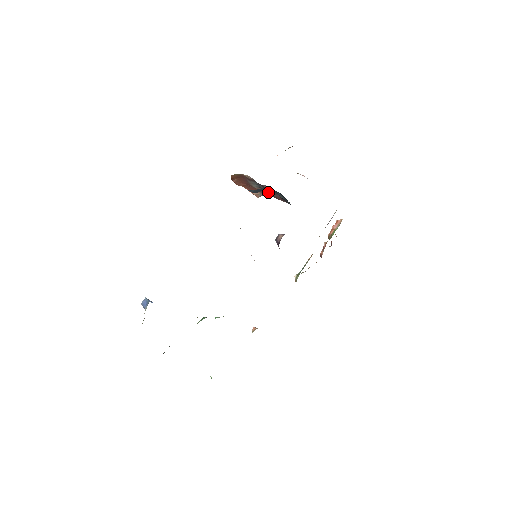
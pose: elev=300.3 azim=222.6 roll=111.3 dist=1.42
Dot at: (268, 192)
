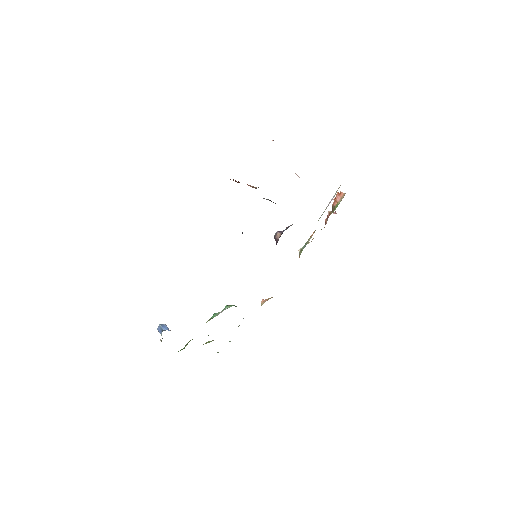
Dot at: occluded
